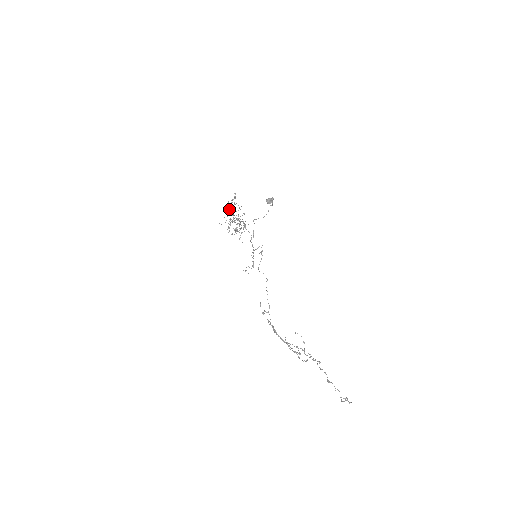
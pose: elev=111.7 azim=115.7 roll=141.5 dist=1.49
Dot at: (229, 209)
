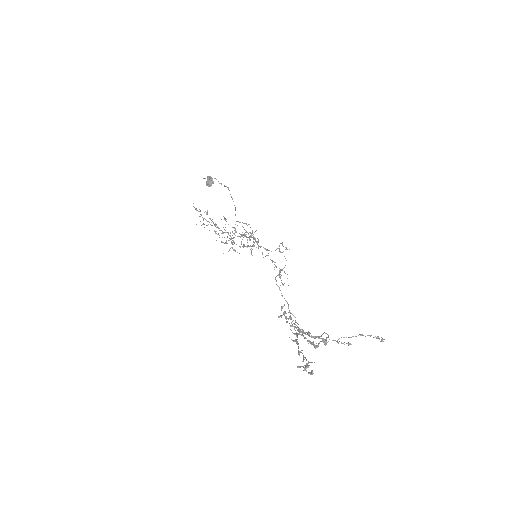
Dot at: (204, 227)
